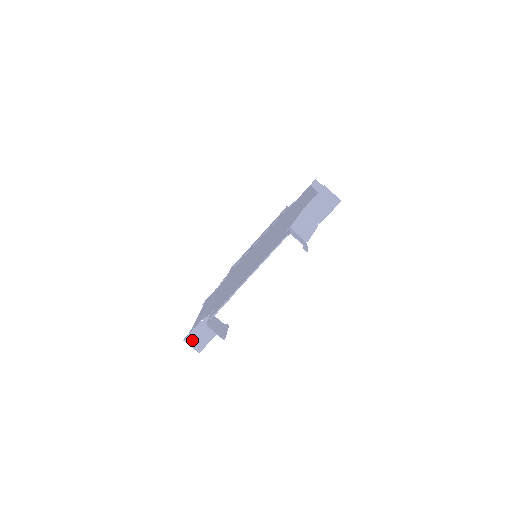
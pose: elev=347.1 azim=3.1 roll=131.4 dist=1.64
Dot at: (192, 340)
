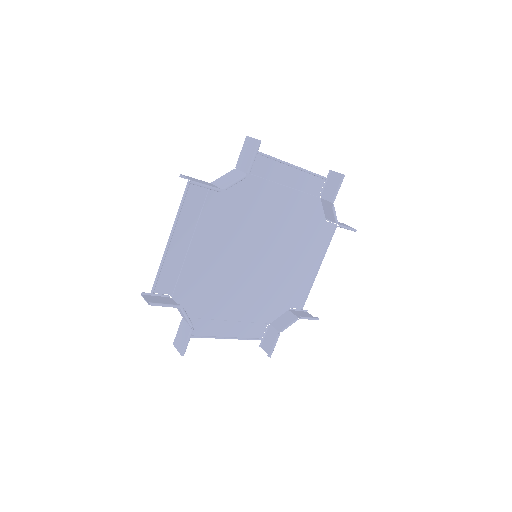
Dot at: (178, 342)
